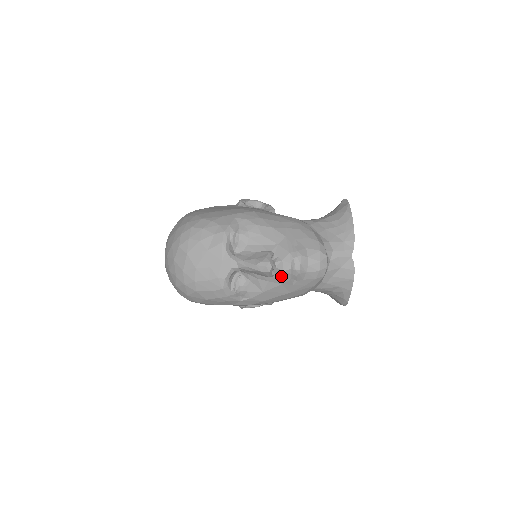
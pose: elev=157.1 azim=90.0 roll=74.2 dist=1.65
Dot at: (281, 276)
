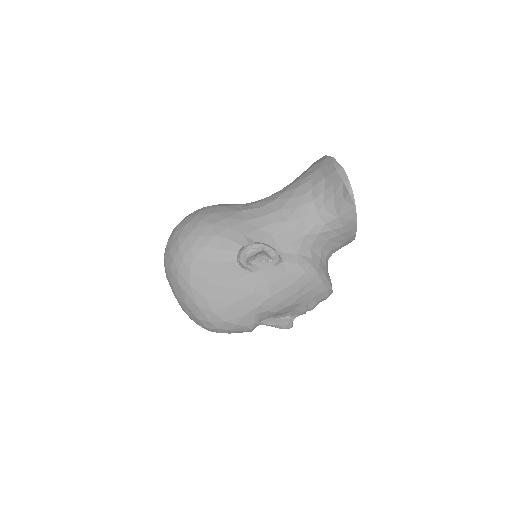
Dot at: occluded
